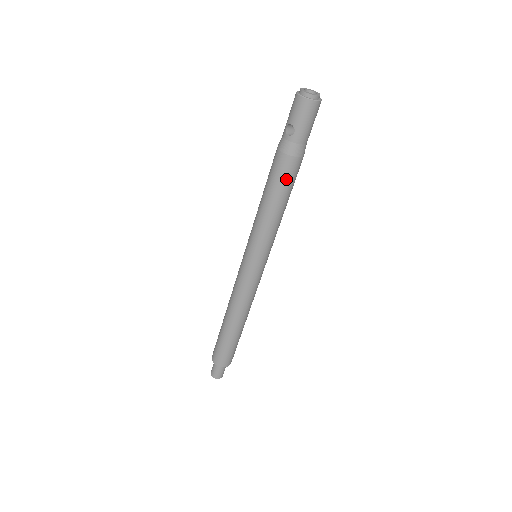
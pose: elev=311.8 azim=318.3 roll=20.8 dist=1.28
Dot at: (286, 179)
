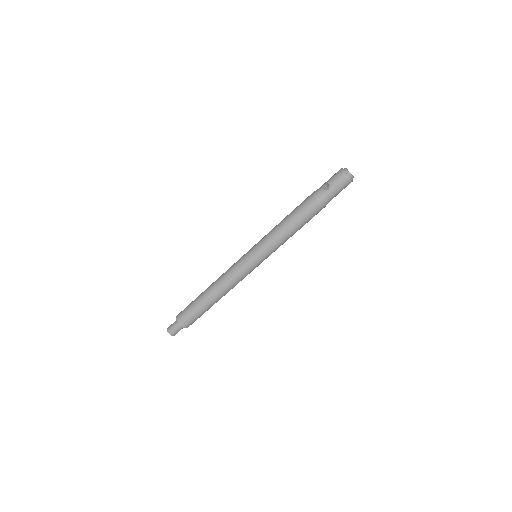
Dot at: (307, 215)
